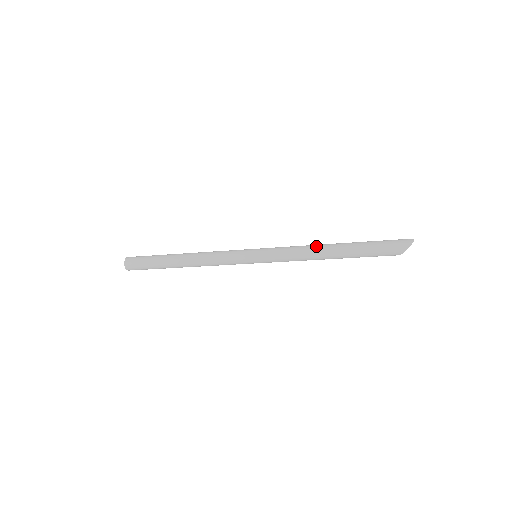
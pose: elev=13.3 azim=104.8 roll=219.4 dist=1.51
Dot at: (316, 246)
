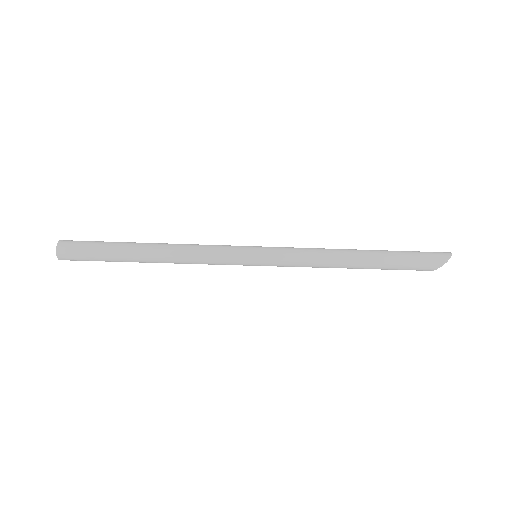
Dot at: (337, 249)
